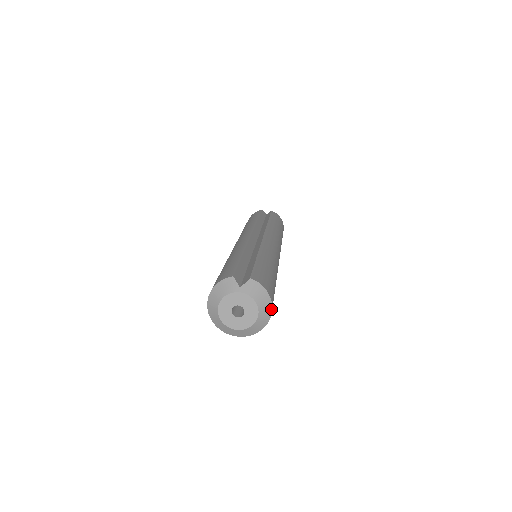
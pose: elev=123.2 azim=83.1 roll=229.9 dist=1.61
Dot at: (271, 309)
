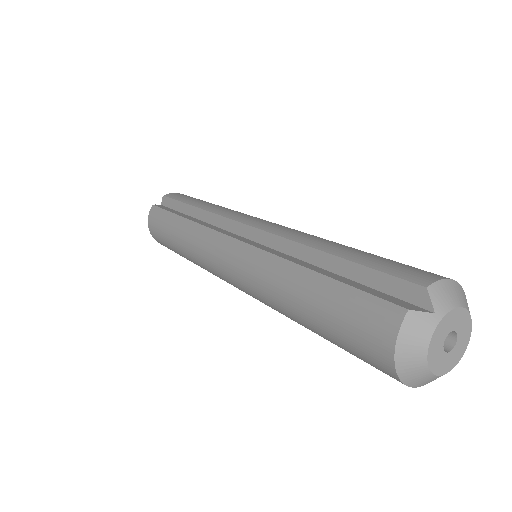
Dot at: (464, 293)
